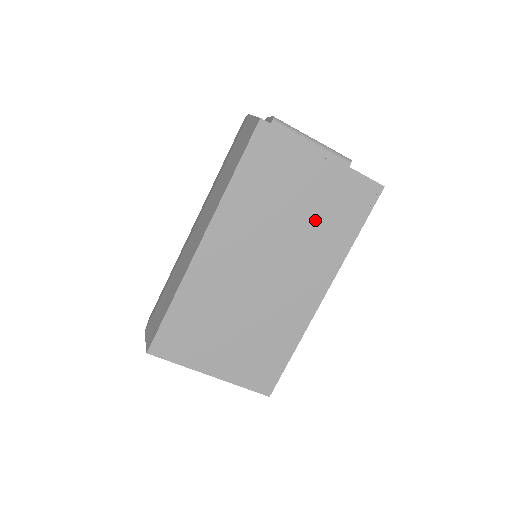
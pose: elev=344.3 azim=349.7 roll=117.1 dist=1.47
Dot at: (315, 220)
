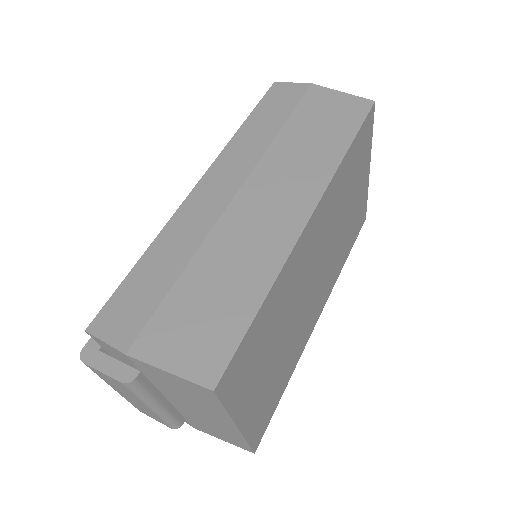
Dot at: (346, 231)
